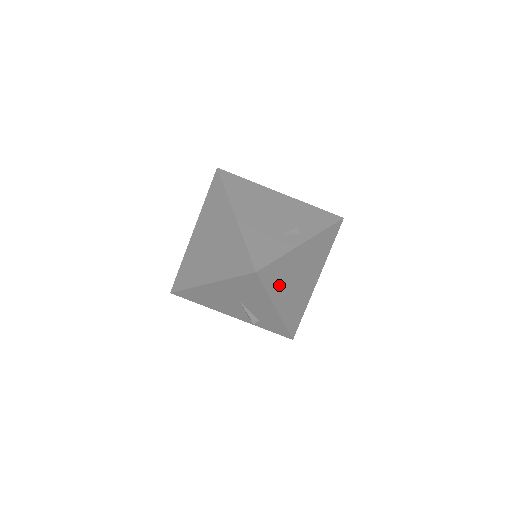
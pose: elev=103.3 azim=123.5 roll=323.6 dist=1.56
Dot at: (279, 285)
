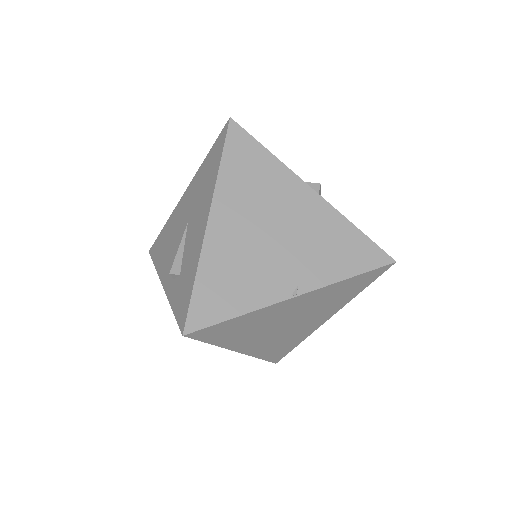
Dot at: (240, 186)
